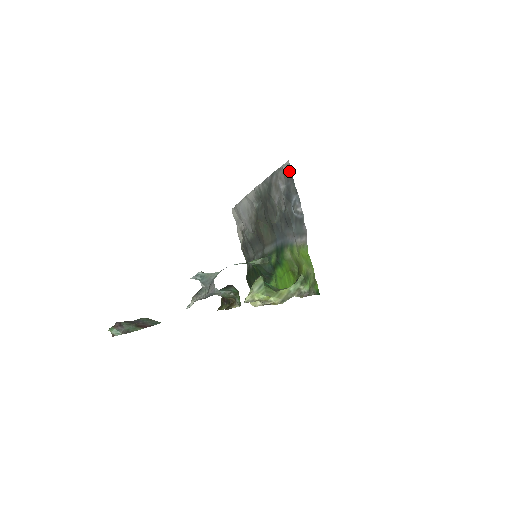
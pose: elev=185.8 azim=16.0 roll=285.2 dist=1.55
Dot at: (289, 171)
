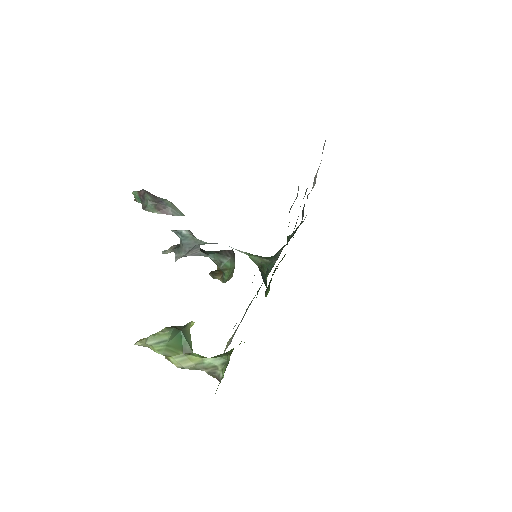
Dot at: occluded
